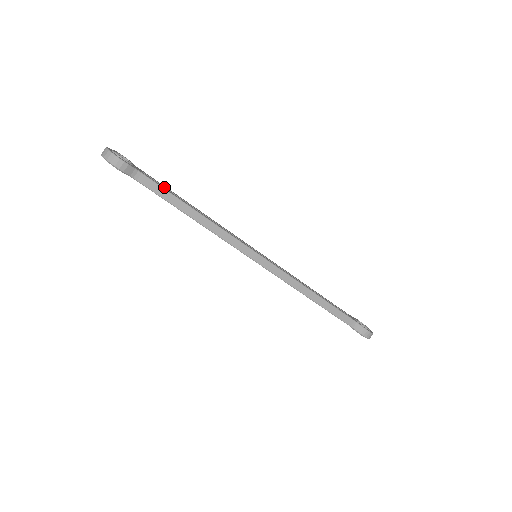
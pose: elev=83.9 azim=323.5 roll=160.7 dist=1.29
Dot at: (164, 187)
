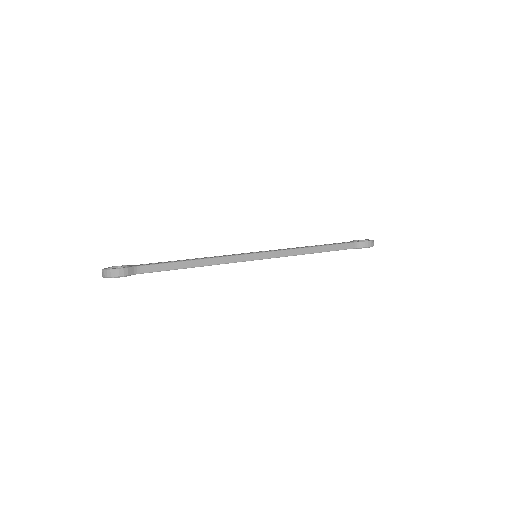
Dot at: occluded
